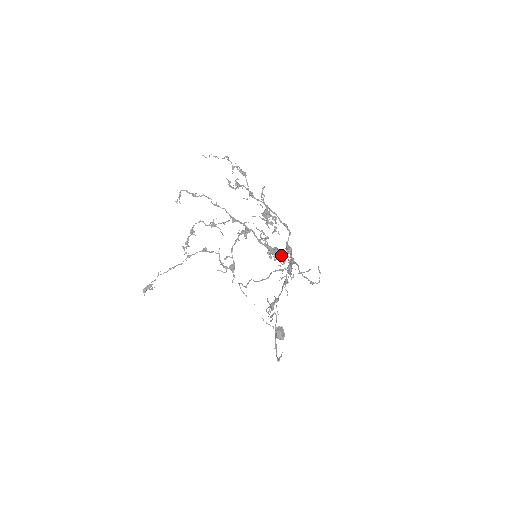
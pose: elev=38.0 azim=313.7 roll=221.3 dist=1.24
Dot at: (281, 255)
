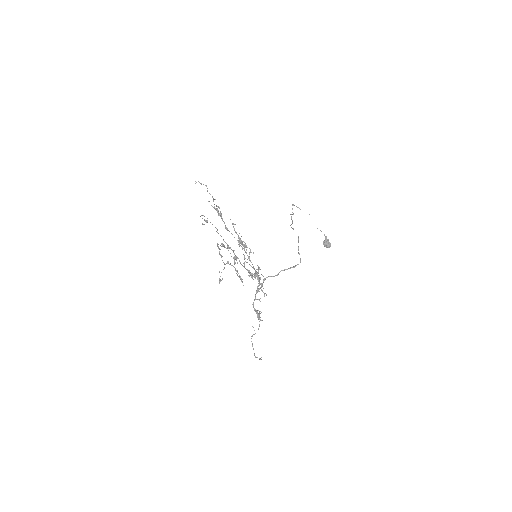
Dot at: occluded
